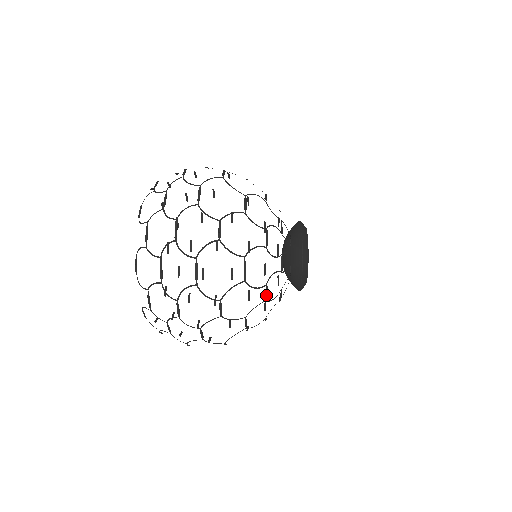
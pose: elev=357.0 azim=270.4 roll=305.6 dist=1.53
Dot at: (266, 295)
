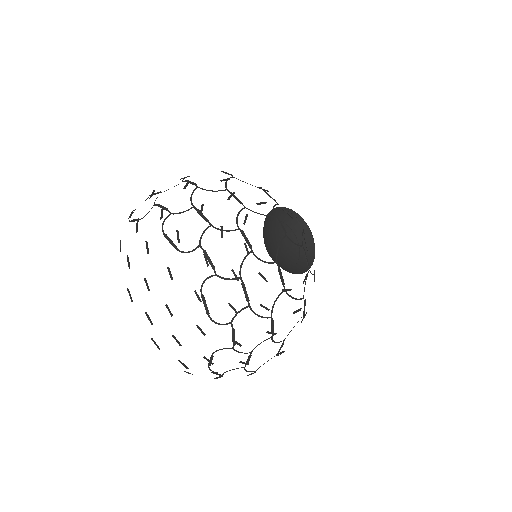
Dot at: (314, 280)
